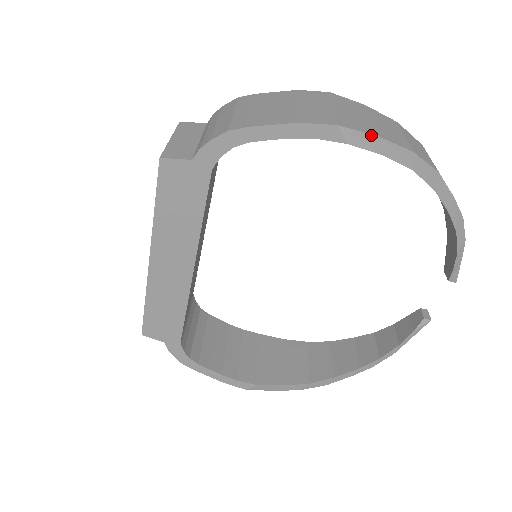
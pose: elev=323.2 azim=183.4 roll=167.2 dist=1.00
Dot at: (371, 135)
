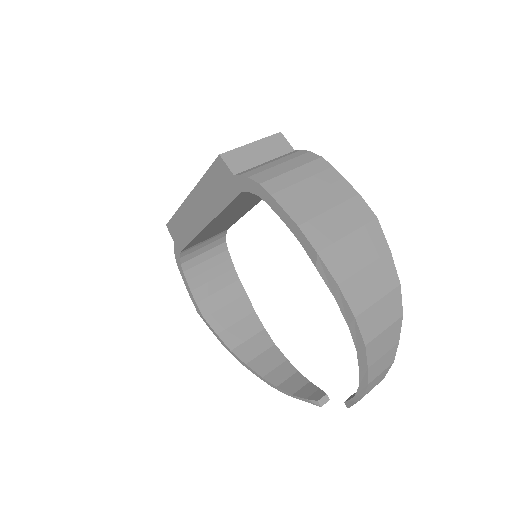
Dot at: (334, 280)
